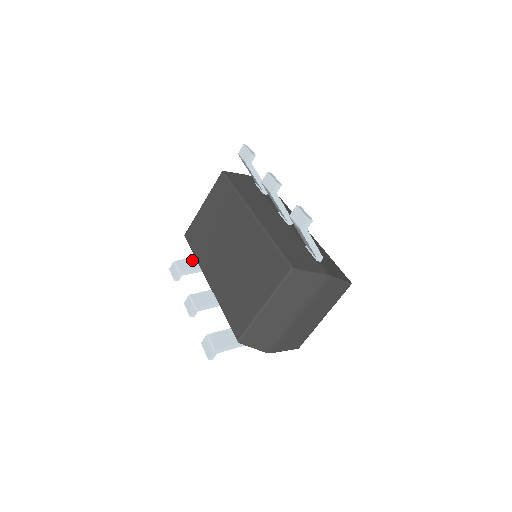
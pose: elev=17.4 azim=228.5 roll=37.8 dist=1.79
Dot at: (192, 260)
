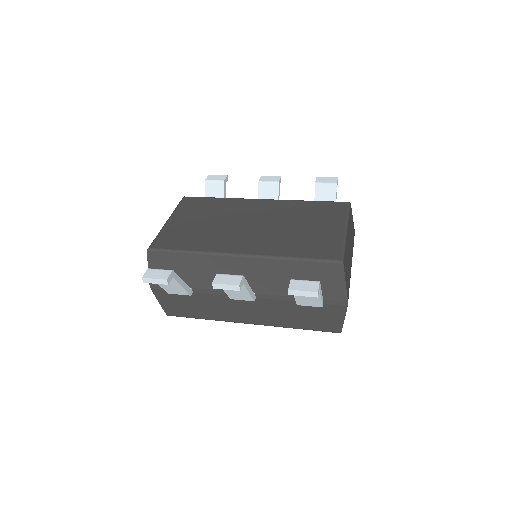
Dot at: occluded
